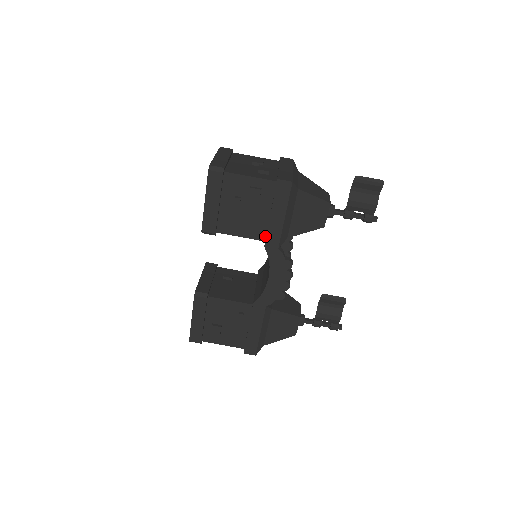
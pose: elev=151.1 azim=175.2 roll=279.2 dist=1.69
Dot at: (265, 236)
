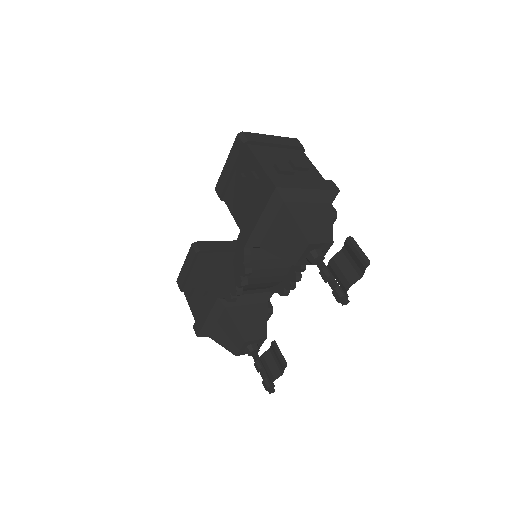
Dot at: occluded
